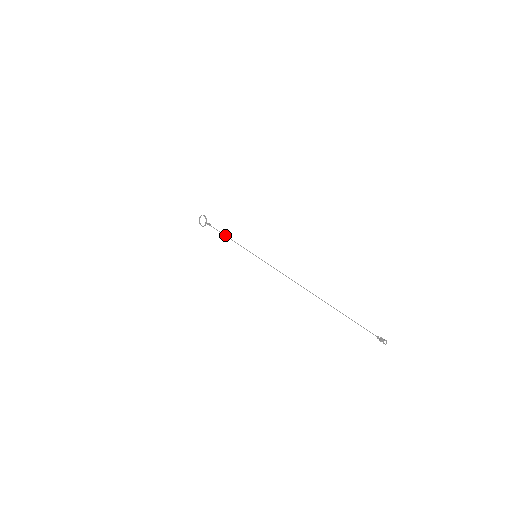
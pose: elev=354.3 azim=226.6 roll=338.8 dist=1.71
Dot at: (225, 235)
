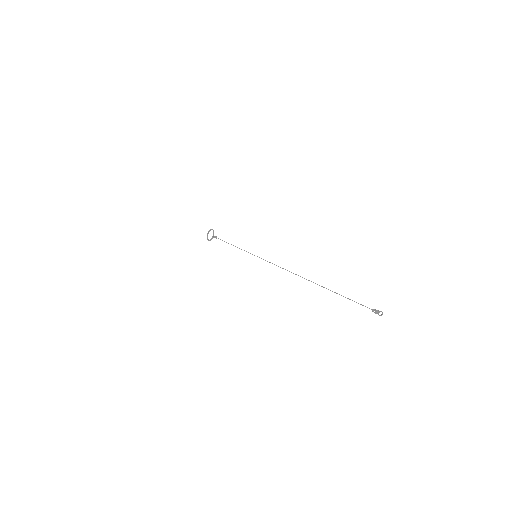
Dot at: occluded
